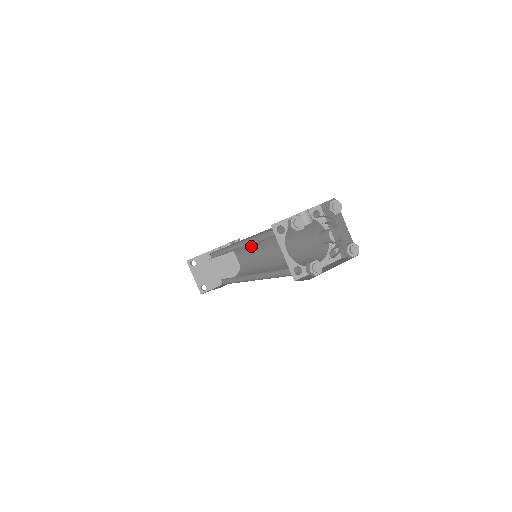
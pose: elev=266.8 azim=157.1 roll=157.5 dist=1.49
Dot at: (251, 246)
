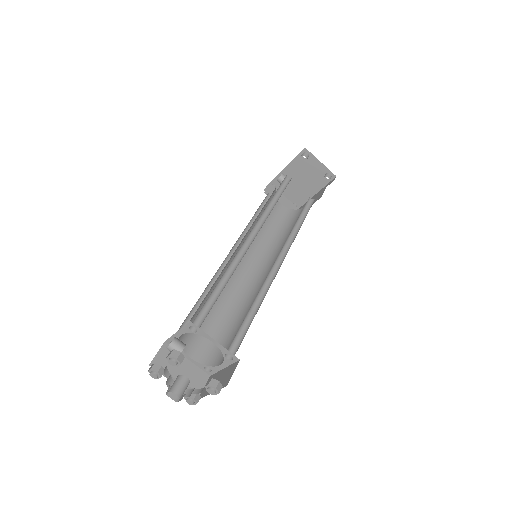
Dot at: occluded
